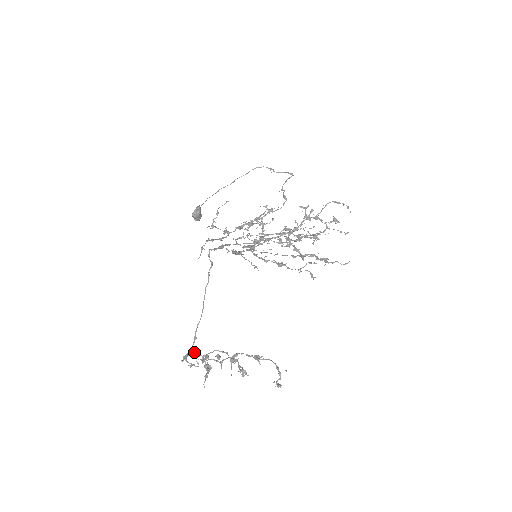
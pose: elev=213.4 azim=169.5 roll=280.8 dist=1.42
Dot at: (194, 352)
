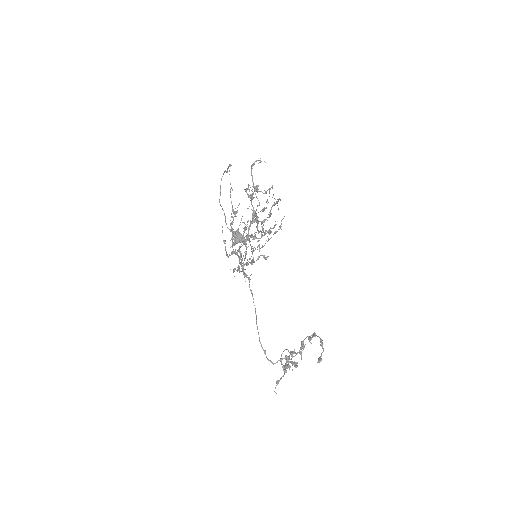
Dot at: (271, 362)
